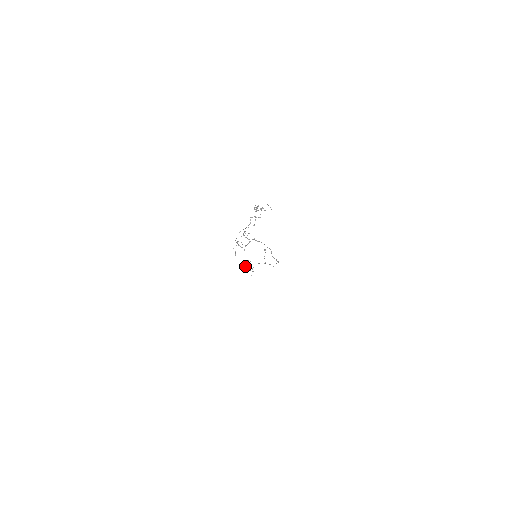
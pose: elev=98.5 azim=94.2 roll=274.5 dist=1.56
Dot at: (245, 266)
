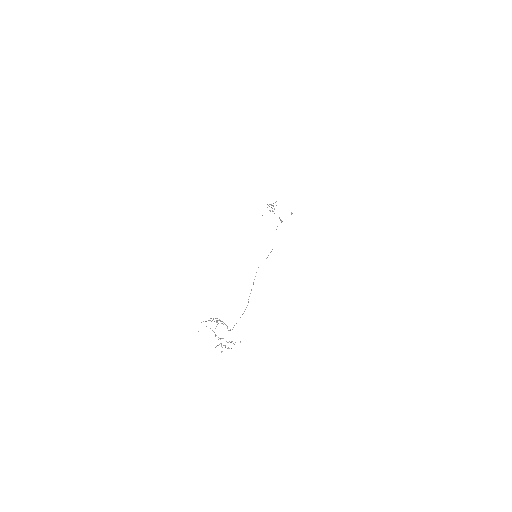
Dot at: (268, 205)
